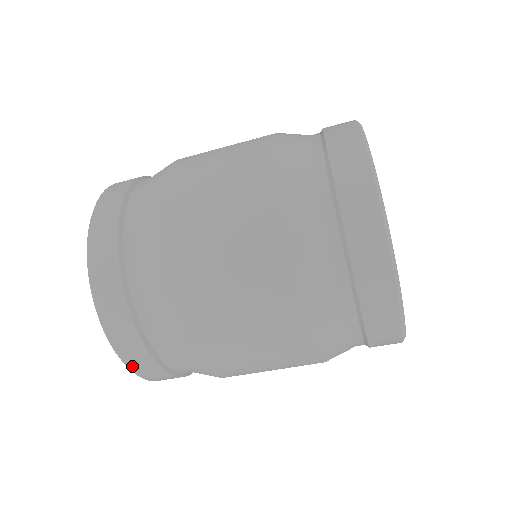
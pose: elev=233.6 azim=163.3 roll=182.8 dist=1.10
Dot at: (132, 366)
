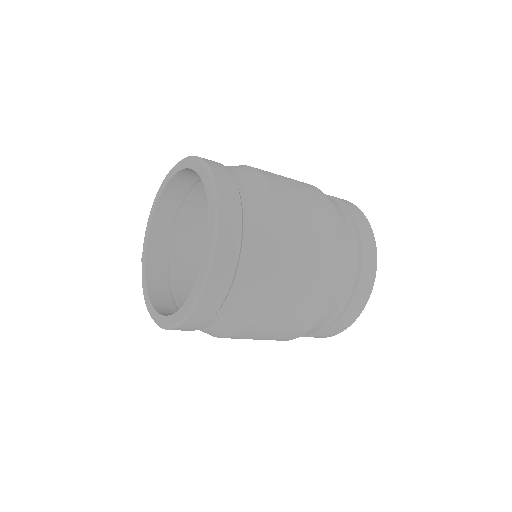
Dot at: (221, 236)
